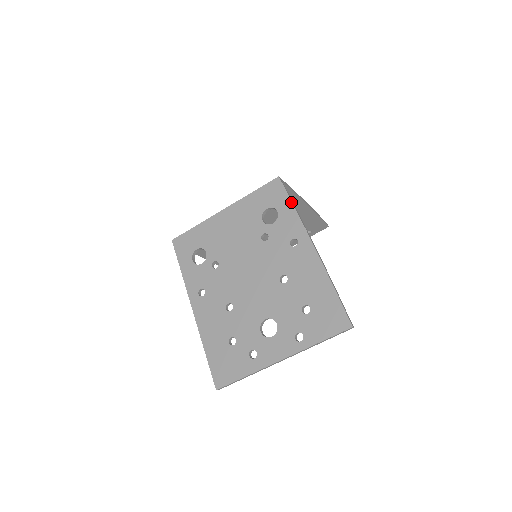
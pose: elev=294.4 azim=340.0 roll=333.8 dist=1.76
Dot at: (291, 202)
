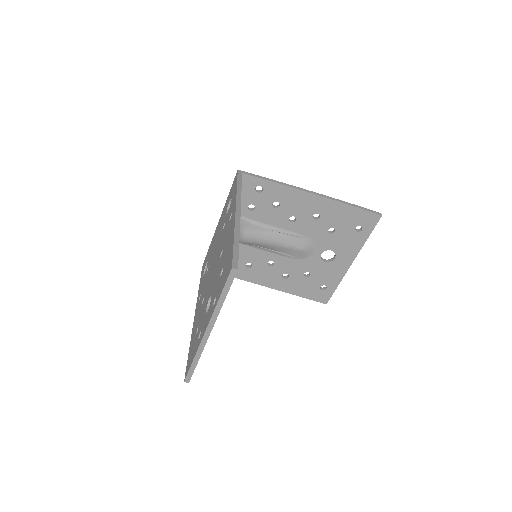
Dot at: (236, 184)
